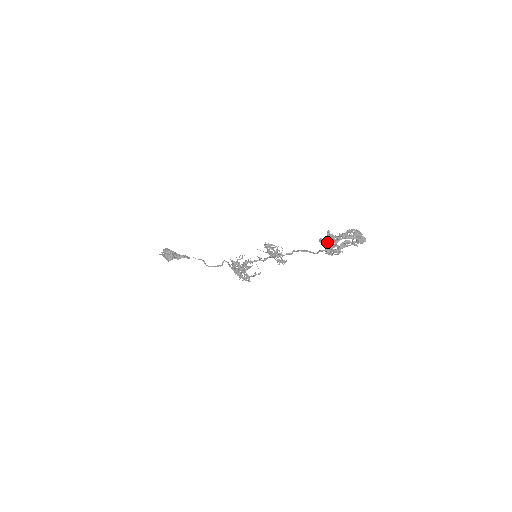
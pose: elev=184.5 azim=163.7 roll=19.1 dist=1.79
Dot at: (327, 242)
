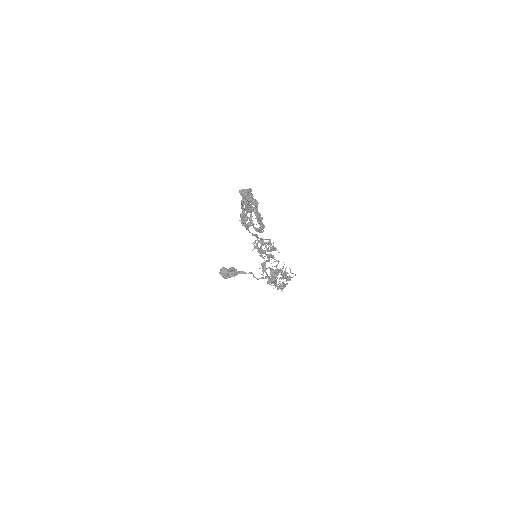
Dot at: occluded
